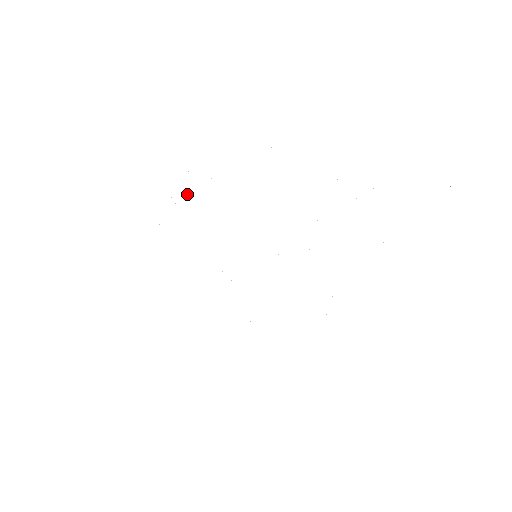
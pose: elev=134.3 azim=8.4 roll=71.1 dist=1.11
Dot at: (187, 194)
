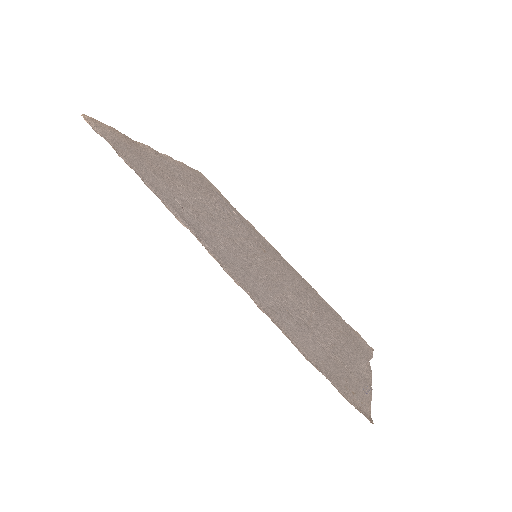
Dot at: (175, 189)
